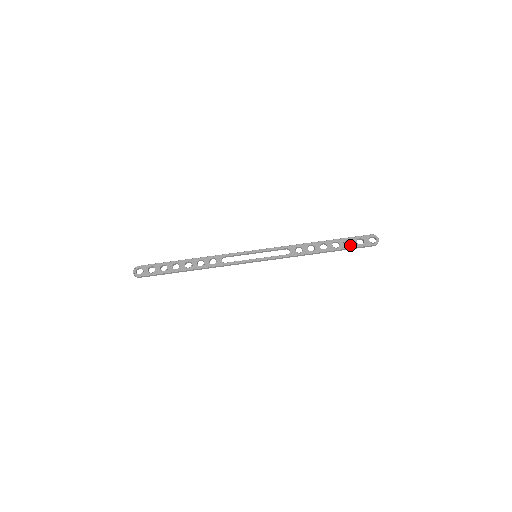
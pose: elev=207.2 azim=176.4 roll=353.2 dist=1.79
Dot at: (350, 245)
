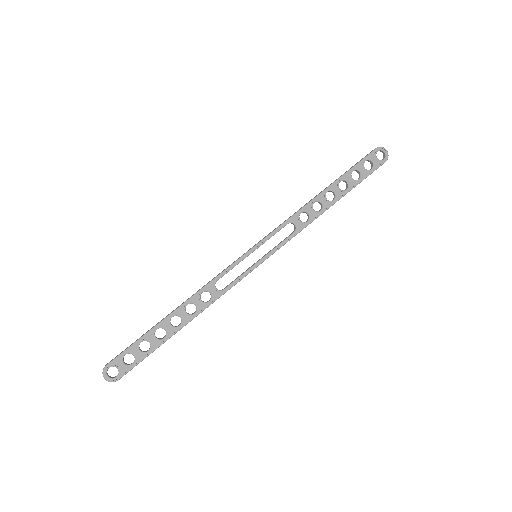
Dot at: (360, 177)
